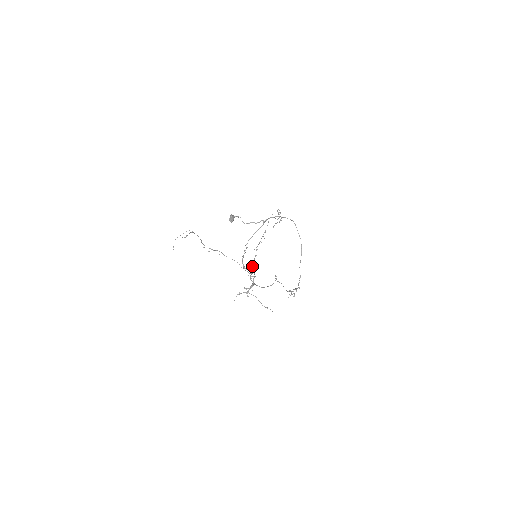
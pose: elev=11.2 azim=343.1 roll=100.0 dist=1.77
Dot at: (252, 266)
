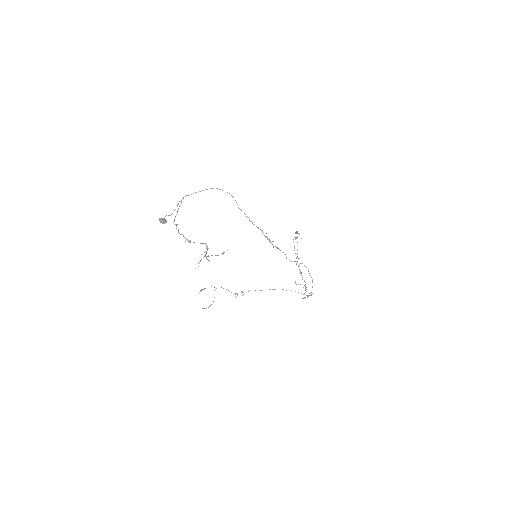
Dot at: occluded
